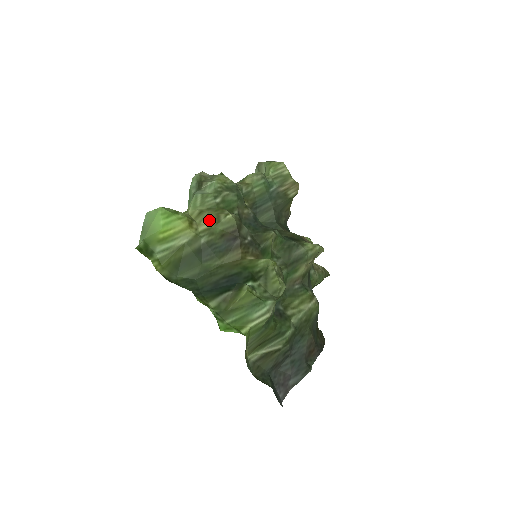
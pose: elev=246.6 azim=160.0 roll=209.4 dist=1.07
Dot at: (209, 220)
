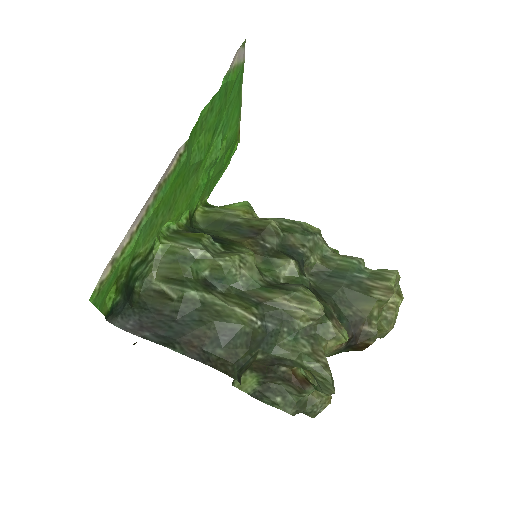
Dot at: (259, 219)
